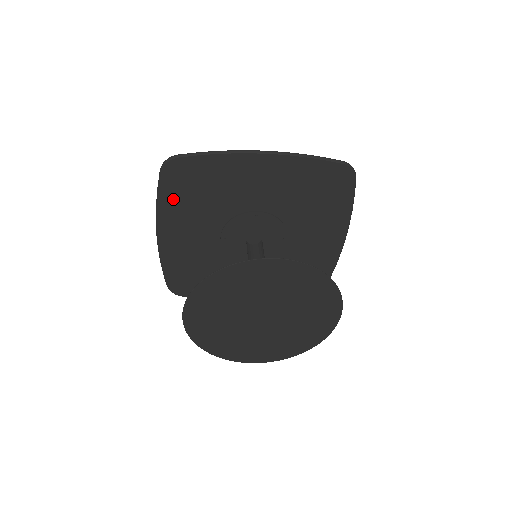
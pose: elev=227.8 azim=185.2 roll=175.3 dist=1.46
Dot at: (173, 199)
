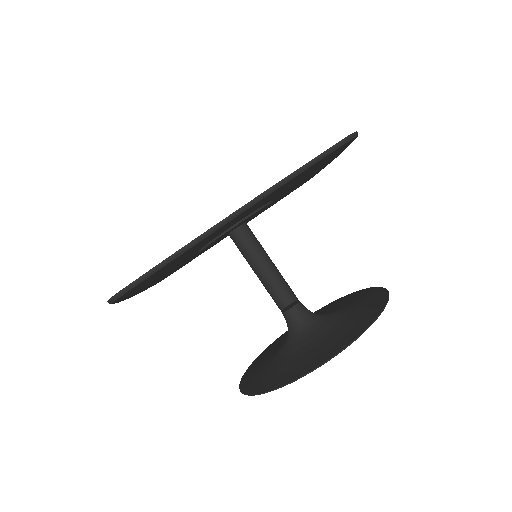
Dot at: (136, 290)
